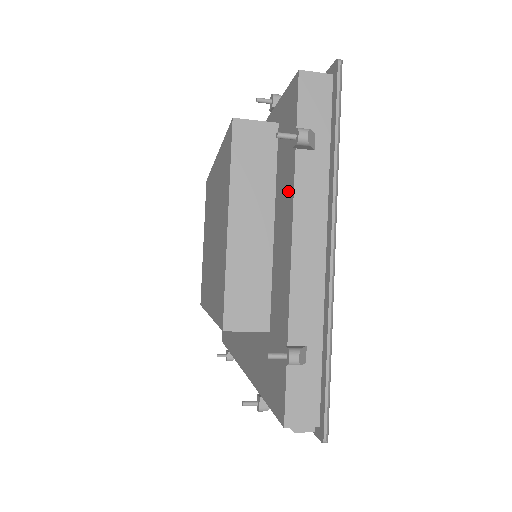
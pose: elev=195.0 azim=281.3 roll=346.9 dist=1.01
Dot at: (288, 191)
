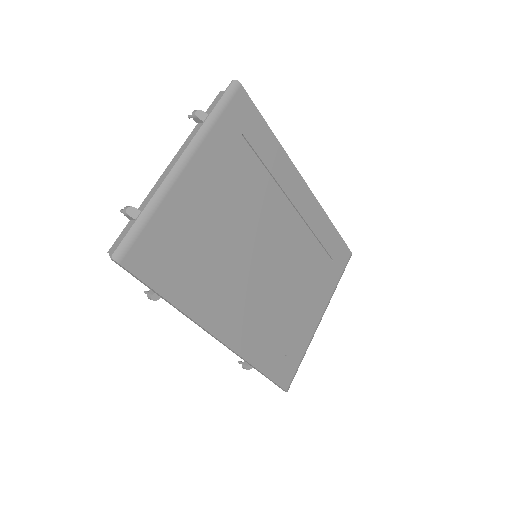
Dot at: occluded
